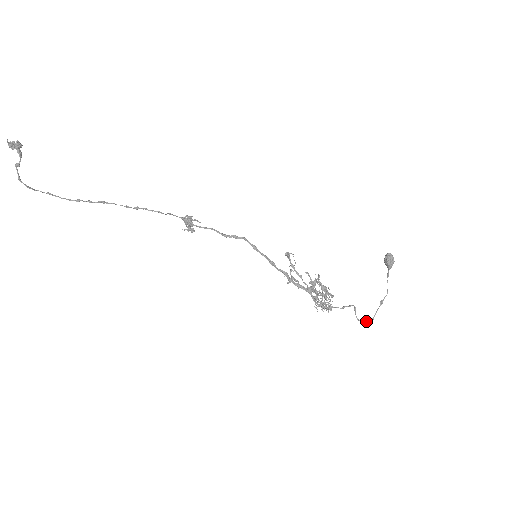
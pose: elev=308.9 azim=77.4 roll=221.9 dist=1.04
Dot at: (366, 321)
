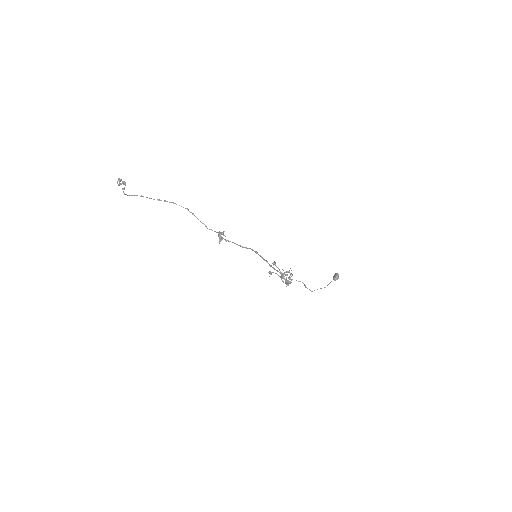
Dot at: (309, 289)
